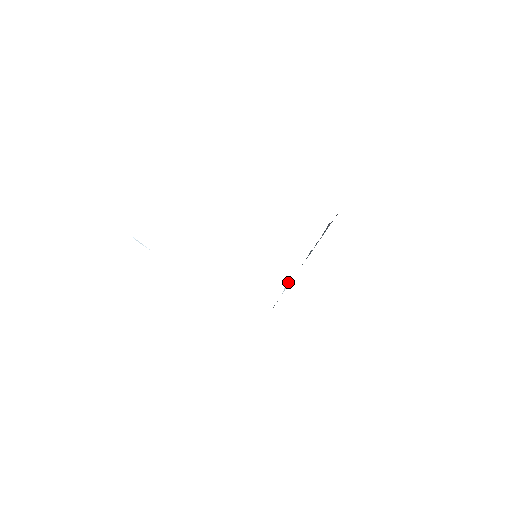
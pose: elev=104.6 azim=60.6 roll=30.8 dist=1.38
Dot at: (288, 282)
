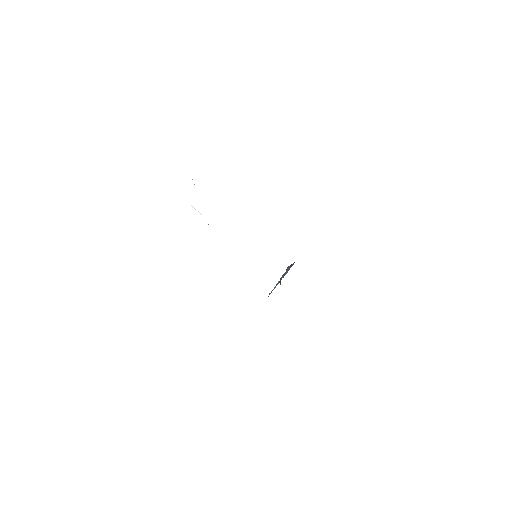
Dot at: occluded
